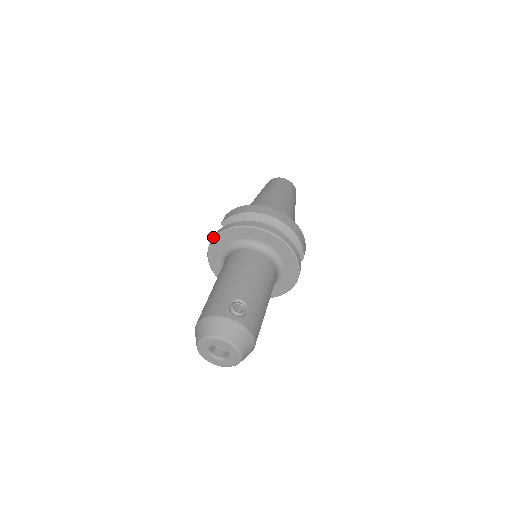
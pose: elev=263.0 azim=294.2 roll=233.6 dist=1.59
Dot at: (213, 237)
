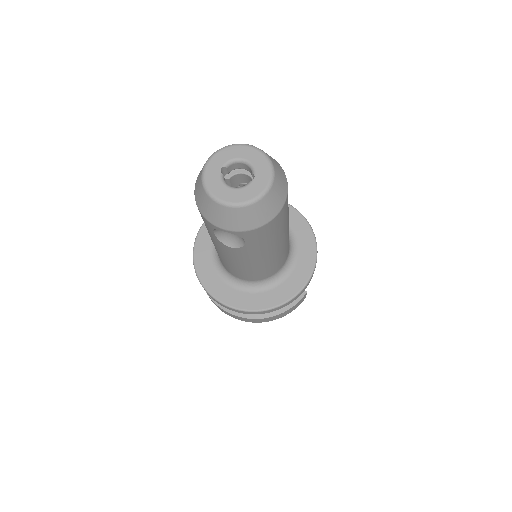
Dot at: occluded
